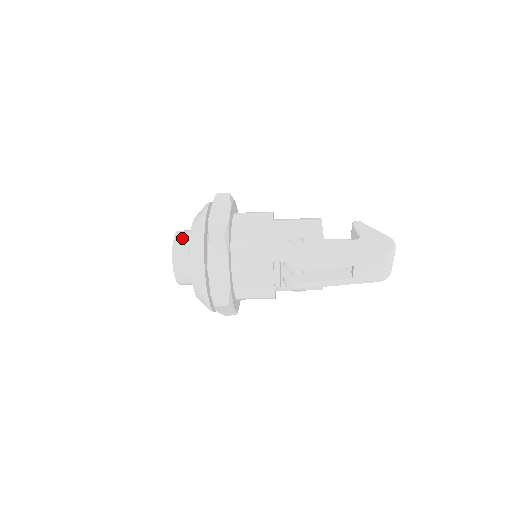
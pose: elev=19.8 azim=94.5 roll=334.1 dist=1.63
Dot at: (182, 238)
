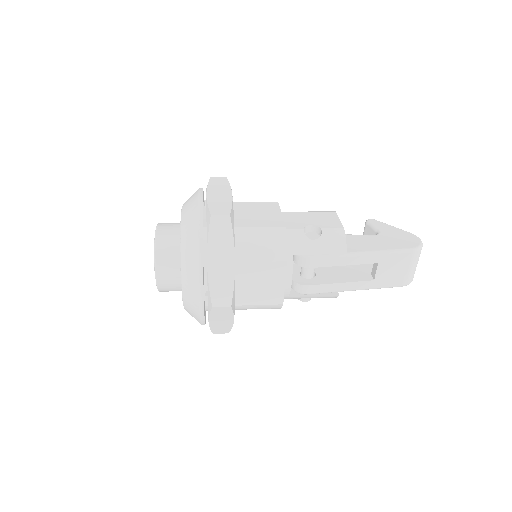
Dot at: (167, 228)
